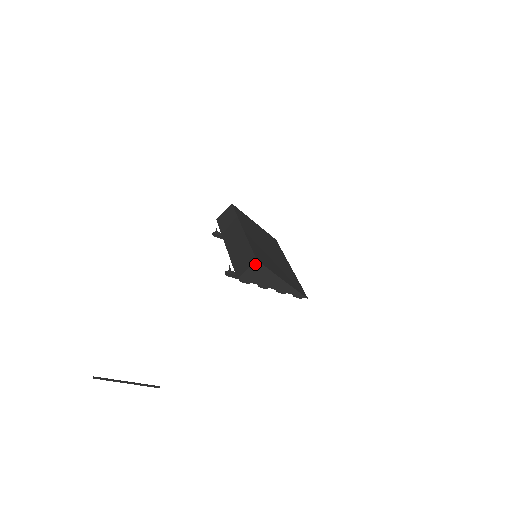
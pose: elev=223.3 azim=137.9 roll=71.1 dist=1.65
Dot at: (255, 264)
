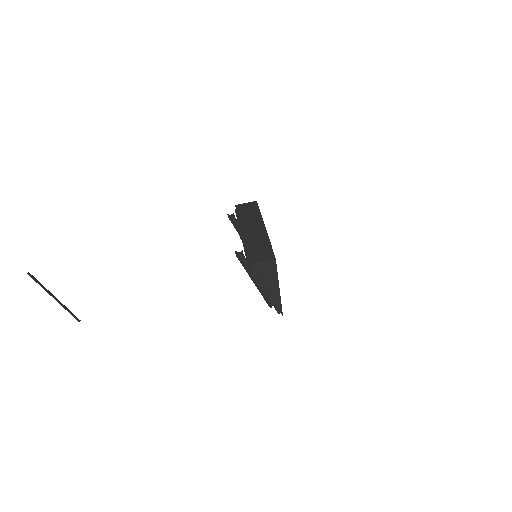
Dot at: (272, 261)
